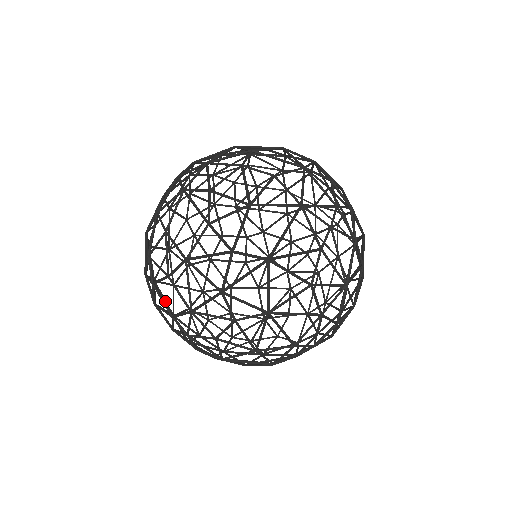
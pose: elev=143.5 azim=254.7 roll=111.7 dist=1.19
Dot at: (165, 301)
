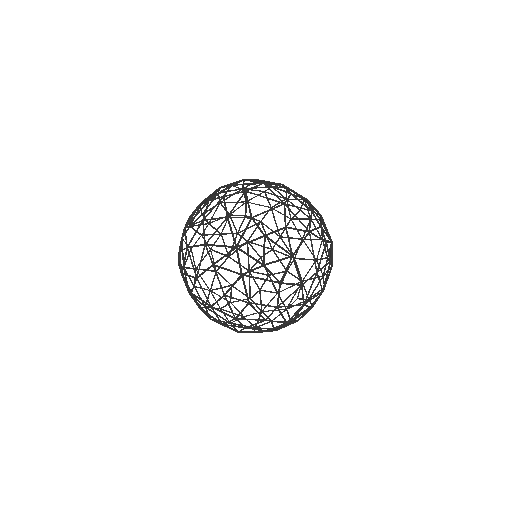
Dot at: occluded
